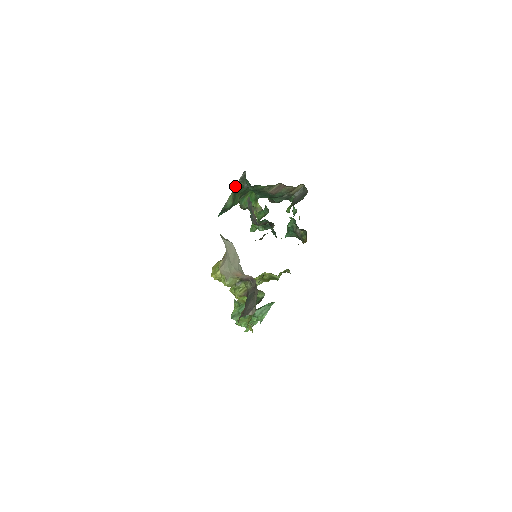
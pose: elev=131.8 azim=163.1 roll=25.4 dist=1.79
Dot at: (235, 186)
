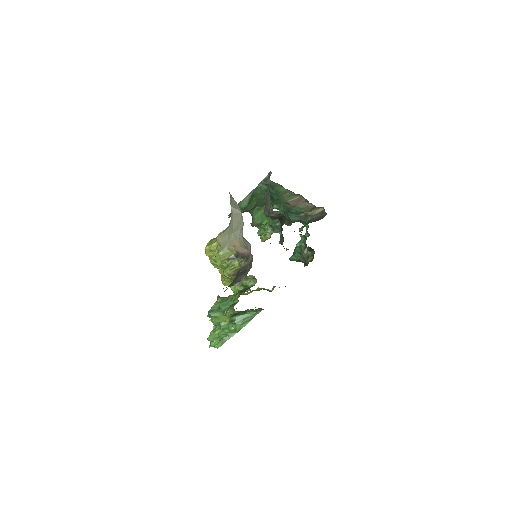
Dot at: (256, 187)
